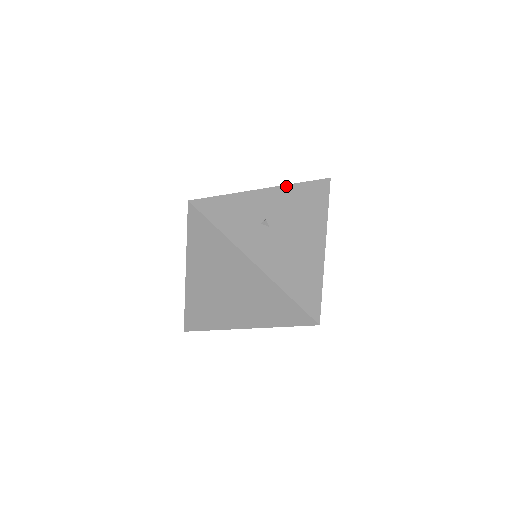
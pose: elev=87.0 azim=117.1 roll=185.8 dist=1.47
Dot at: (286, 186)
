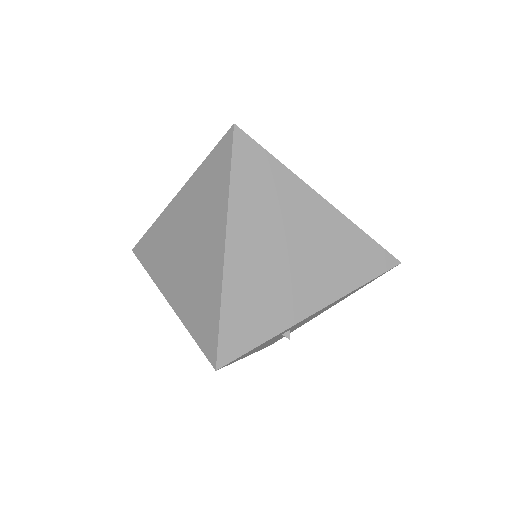
Dot at: (342, 297)
